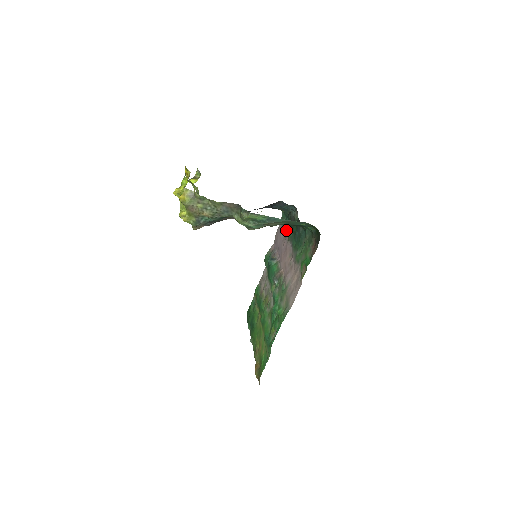
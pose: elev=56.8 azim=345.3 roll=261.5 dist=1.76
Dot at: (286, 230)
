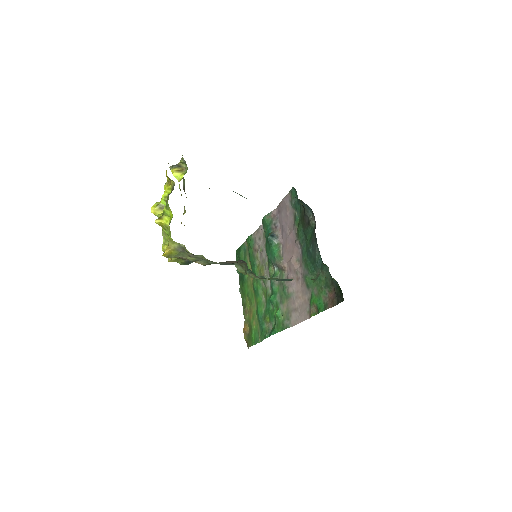
Dot at: (296, 220)
